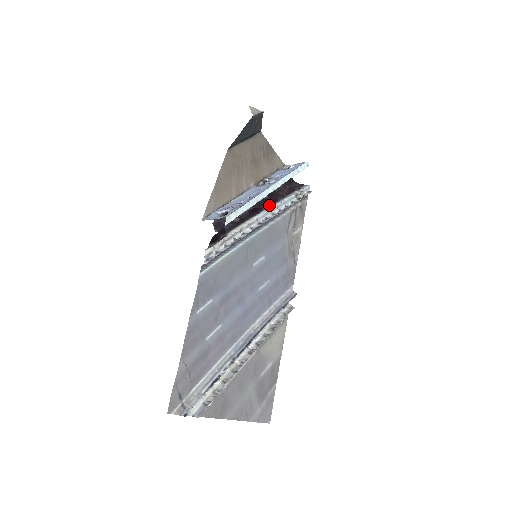
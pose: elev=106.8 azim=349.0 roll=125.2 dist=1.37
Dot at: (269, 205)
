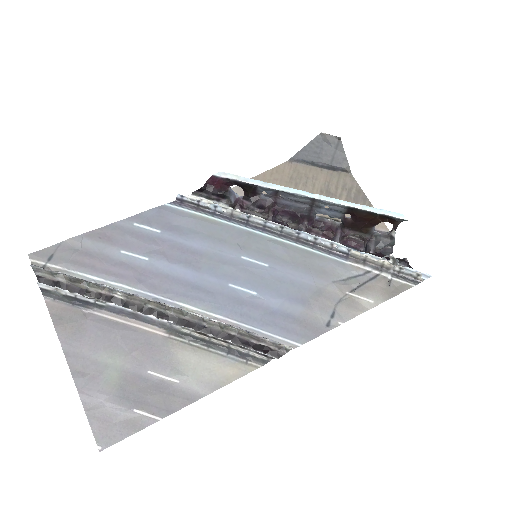
Dot at: occluded
